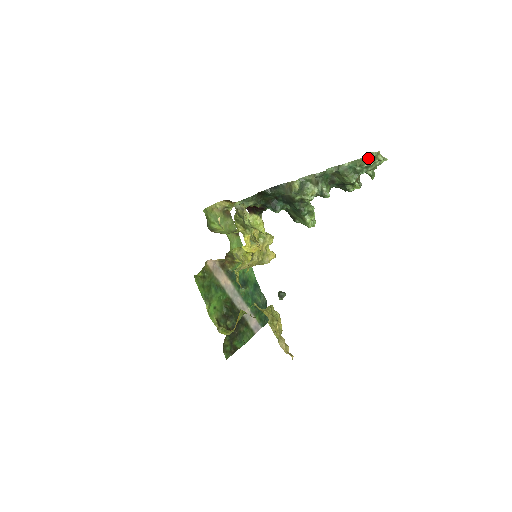
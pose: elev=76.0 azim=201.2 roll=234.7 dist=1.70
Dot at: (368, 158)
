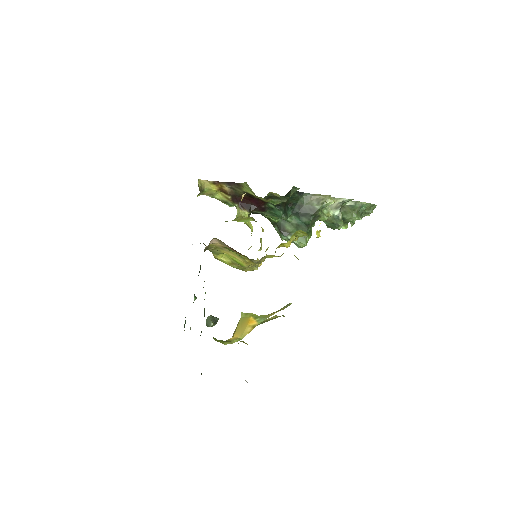
Dot at: (373, 206)
